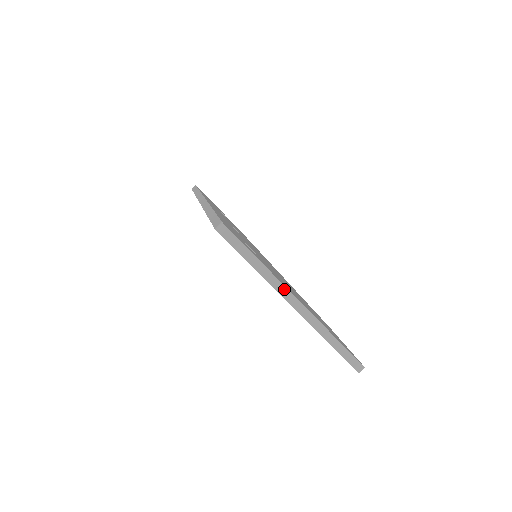
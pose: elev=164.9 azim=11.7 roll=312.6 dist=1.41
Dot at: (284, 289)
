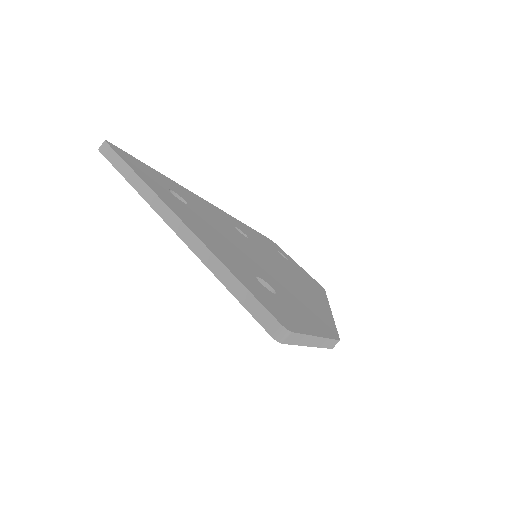
Dot at: (159, 202)
